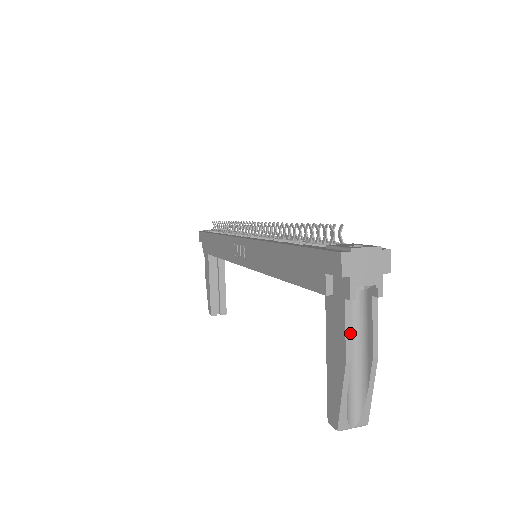
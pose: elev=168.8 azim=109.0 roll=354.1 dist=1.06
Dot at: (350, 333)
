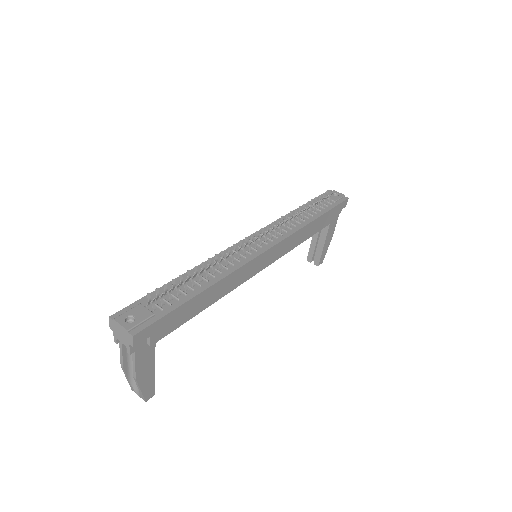
Dot at: (122, 356)
